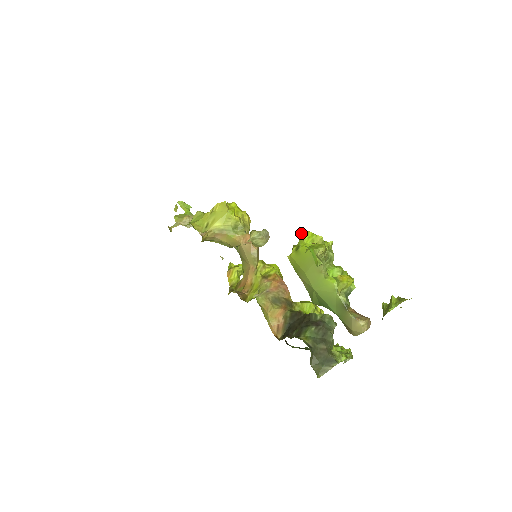
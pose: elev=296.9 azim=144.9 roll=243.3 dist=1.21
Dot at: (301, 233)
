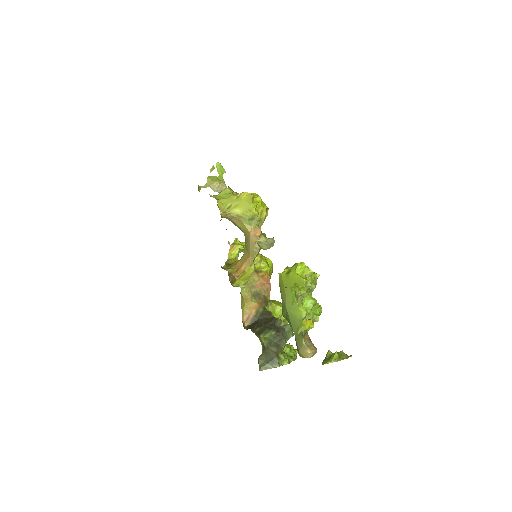
Dot at: (297, 263)
